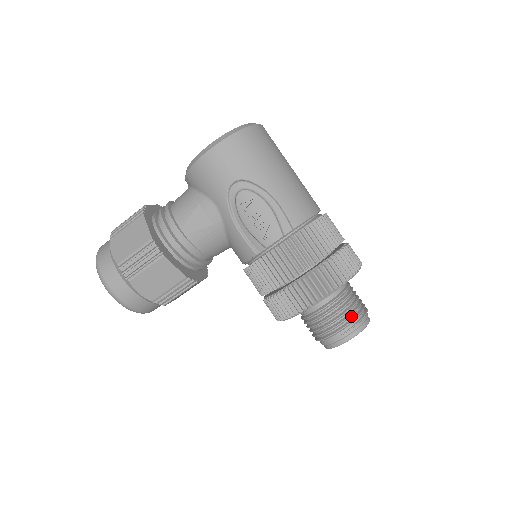
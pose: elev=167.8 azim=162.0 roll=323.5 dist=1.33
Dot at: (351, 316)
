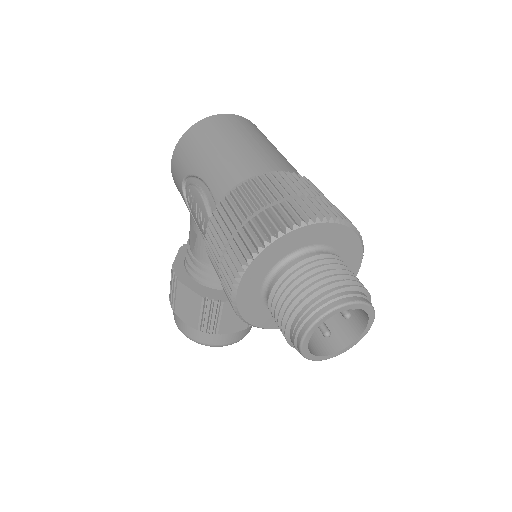
Dot at: (300, 300)
